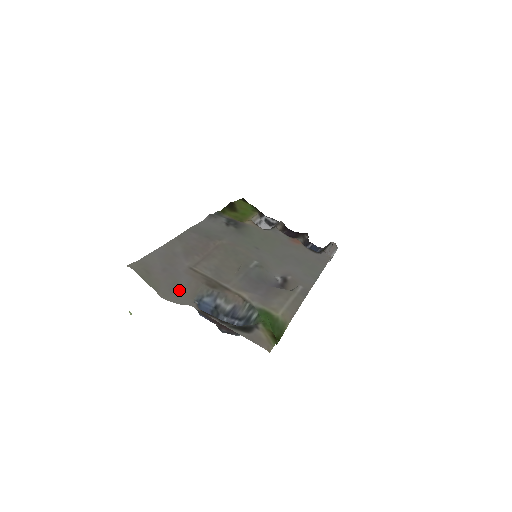
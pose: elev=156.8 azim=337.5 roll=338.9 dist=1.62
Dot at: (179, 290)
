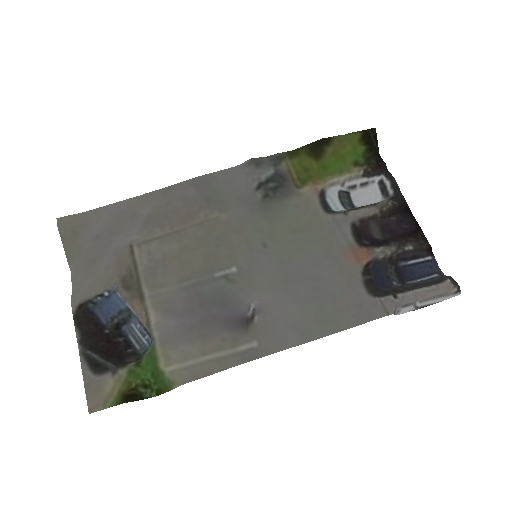
Dot at: (93, 271)
